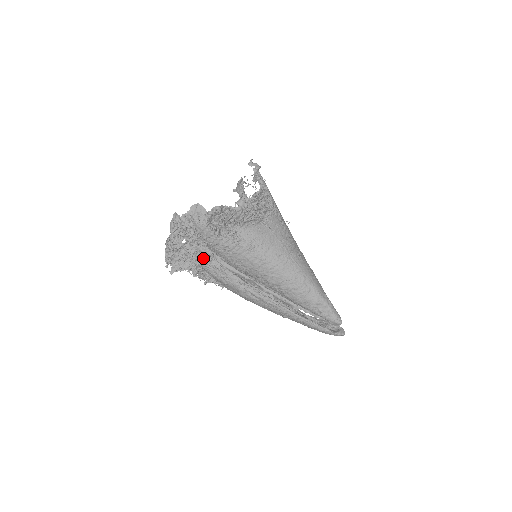
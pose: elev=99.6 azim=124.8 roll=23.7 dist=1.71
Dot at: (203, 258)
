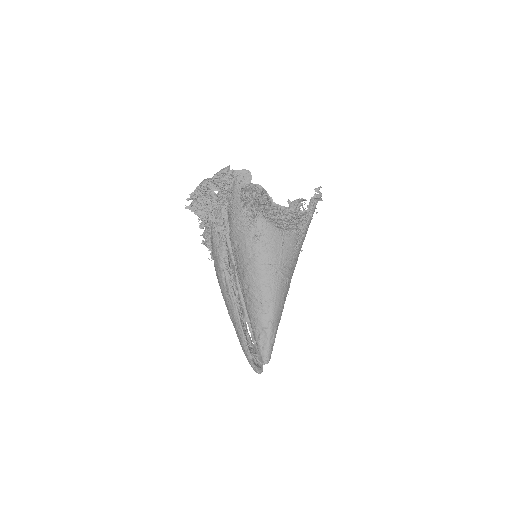
Dot at: (218, 219)
